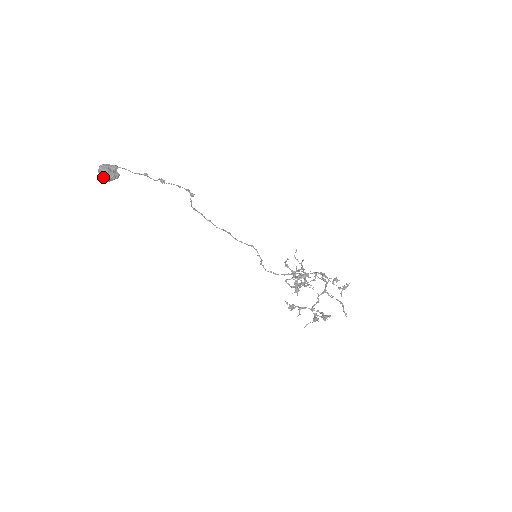
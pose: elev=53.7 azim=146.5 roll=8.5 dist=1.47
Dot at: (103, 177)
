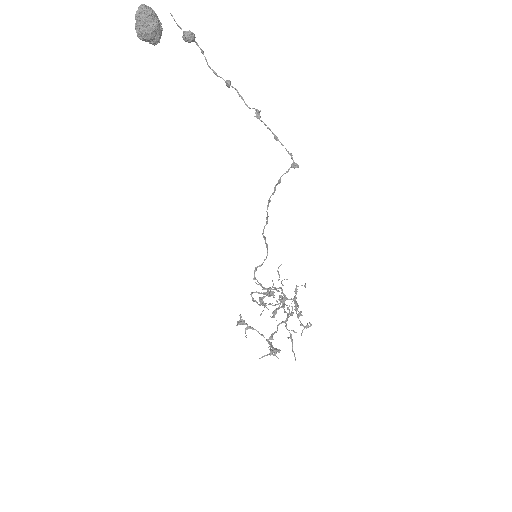
Dot at: (139, 26)
